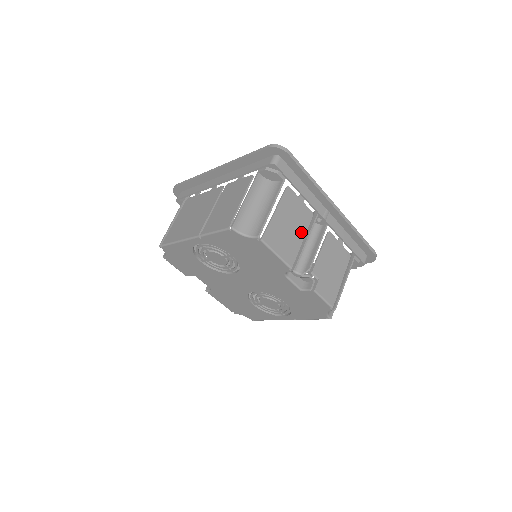
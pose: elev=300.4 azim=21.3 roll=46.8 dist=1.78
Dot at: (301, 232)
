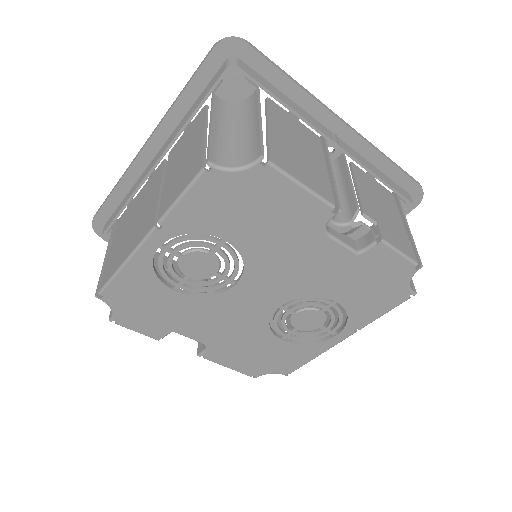
Dot at: (318, 158)
